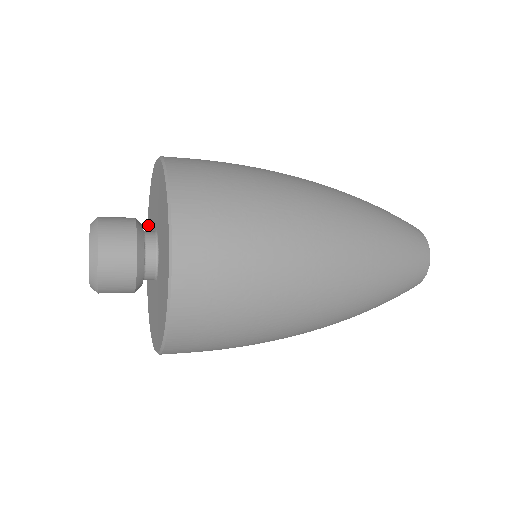
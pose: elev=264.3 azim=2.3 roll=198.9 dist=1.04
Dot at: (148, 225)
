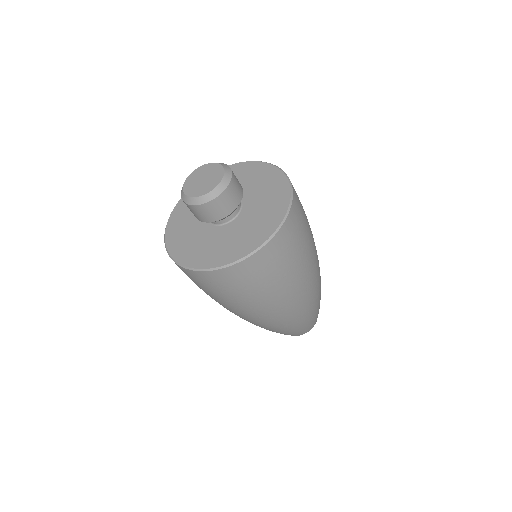
Dot at: occluded
